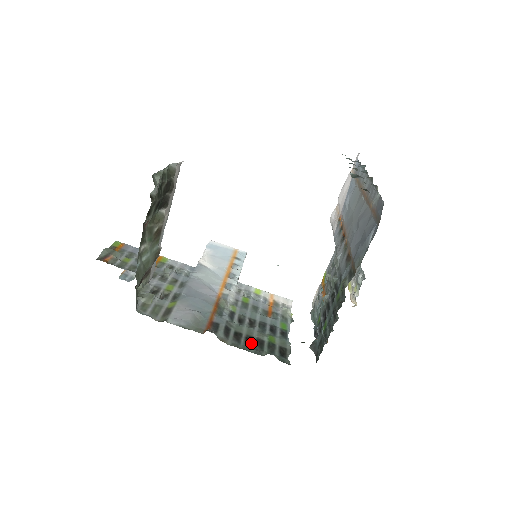
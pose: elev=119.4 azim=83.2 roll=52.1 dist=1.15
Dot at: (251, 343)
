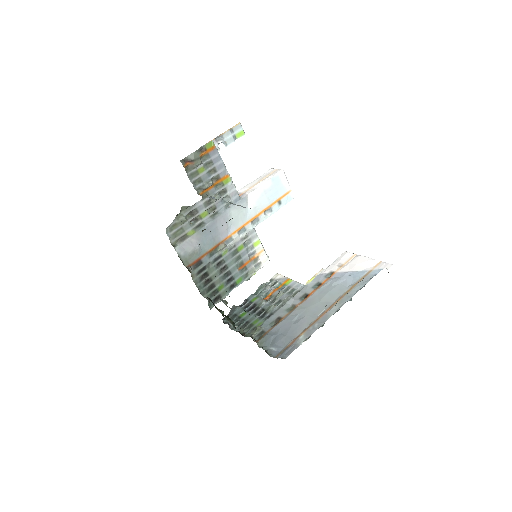
Dot at: (206, 285)
